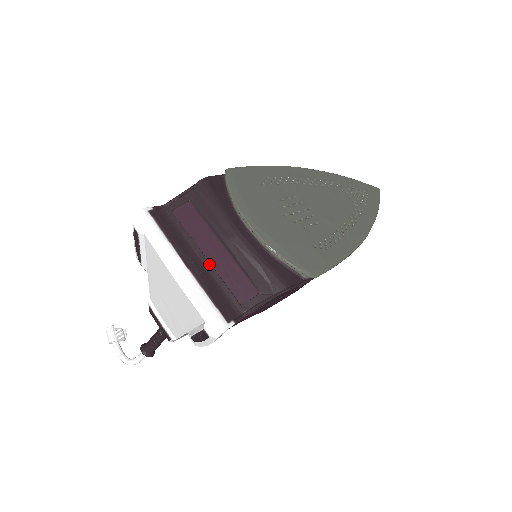
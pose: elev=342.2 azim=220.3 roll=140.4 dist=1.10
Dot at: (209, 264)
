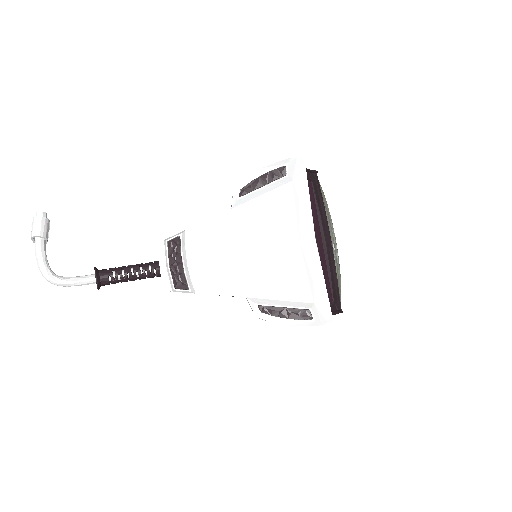
Dot at: (318, 251)
